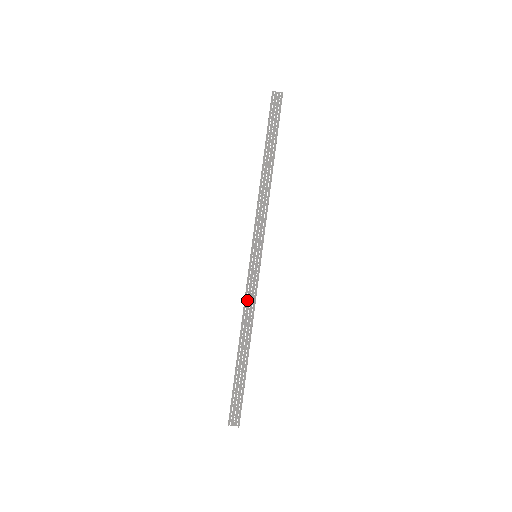
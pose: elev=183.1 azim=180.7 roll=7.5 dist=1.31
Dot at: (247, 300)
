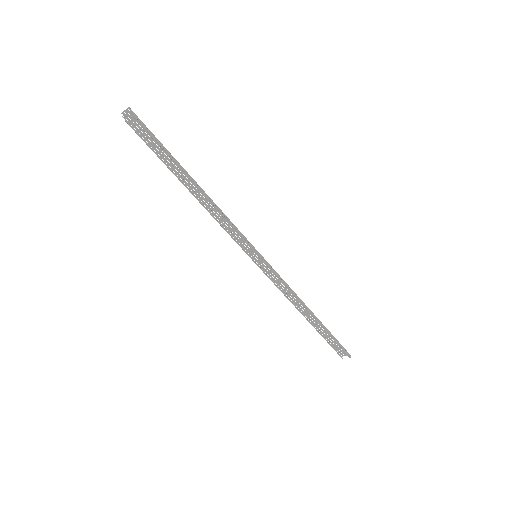
Dot at: (281, 286)
